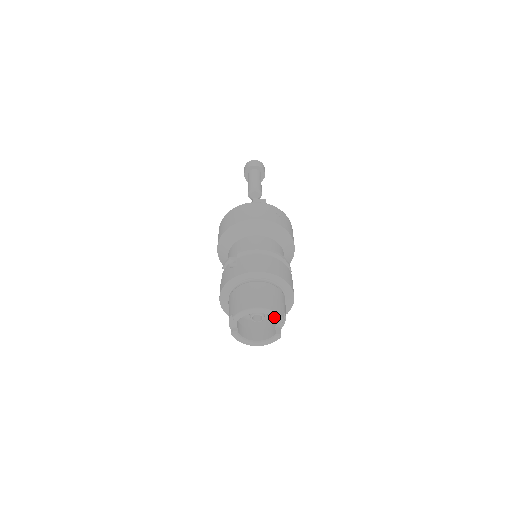
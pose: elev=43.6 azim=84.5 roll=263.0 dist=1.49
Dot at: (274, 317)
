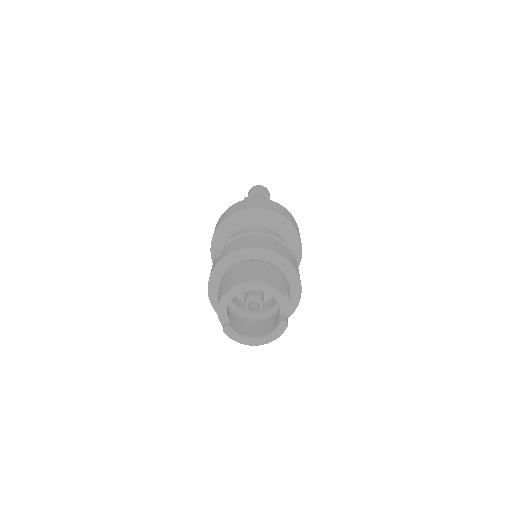
Dot at: (270, 294)
